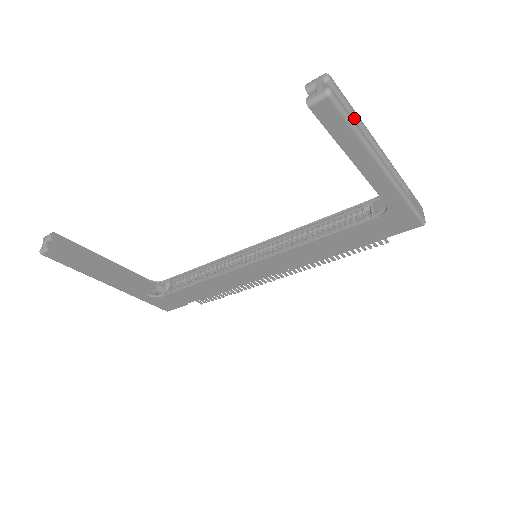
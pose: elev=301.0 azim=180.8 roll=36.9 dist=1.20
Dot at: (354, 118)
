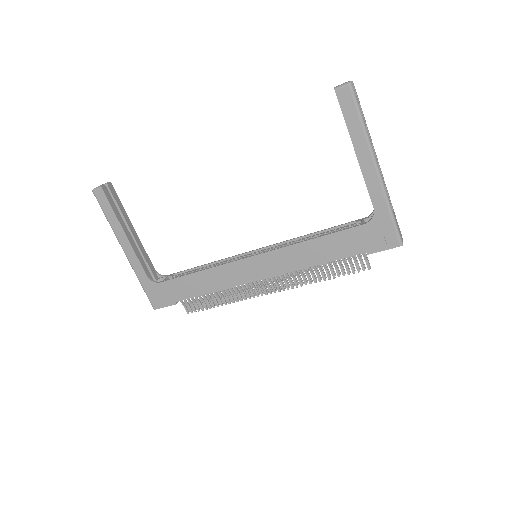
Dot at: occluded
